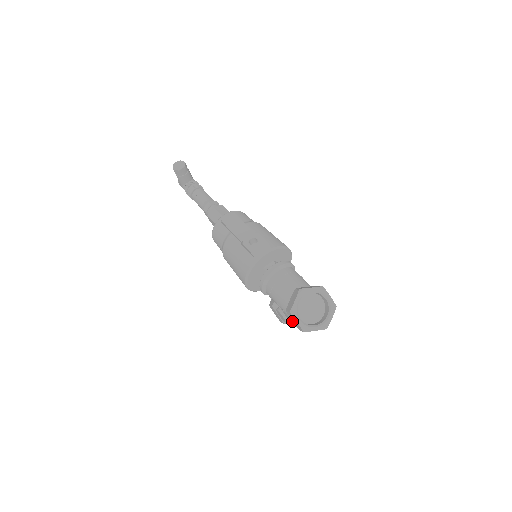
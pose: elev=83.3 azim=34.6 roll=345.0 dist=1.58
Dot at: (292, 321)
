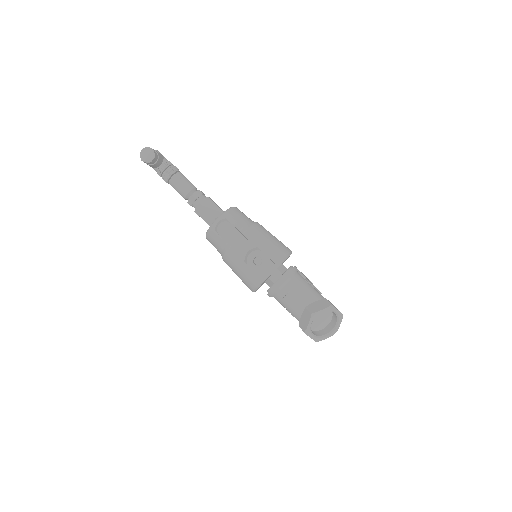
Dot at: occluded
